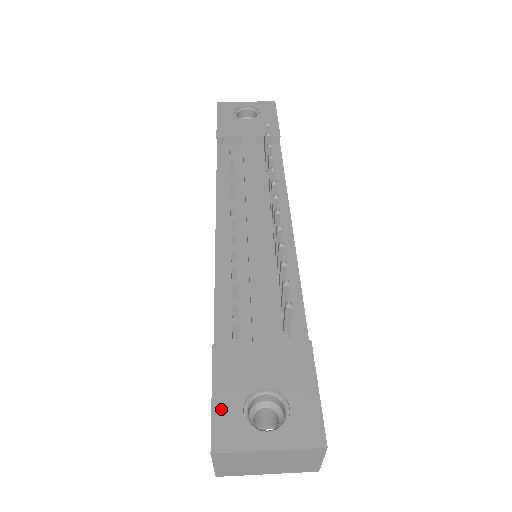
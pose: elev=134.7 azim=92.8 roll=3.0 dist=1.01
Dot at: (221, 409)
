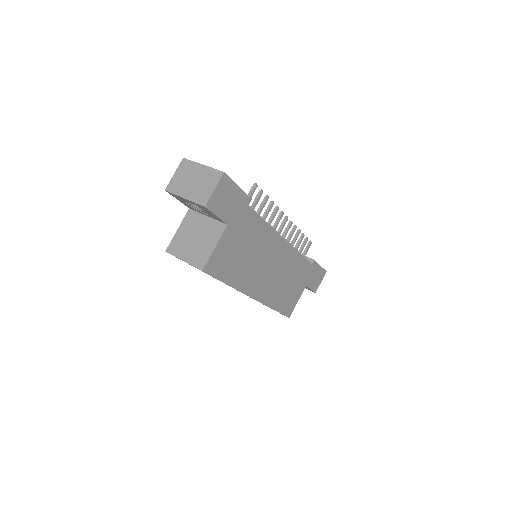
Dot at: occluded
